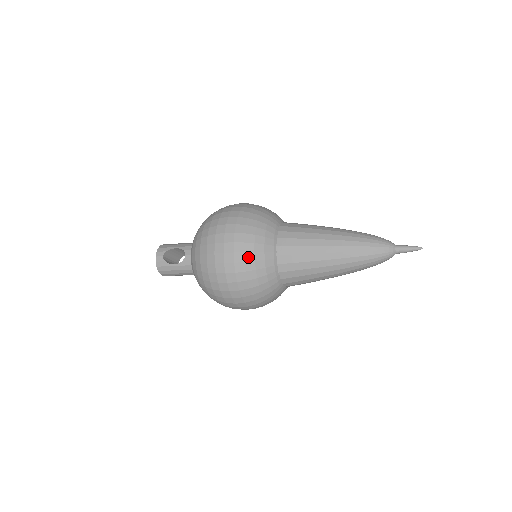
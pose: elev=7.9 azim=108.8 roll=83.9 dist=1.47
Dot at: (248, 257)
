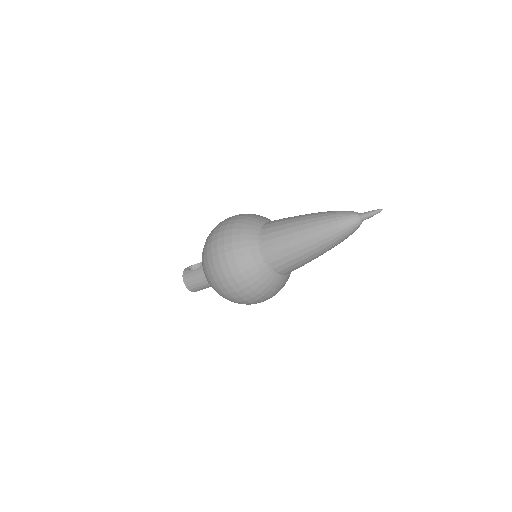
Dot at: (236, 226)
